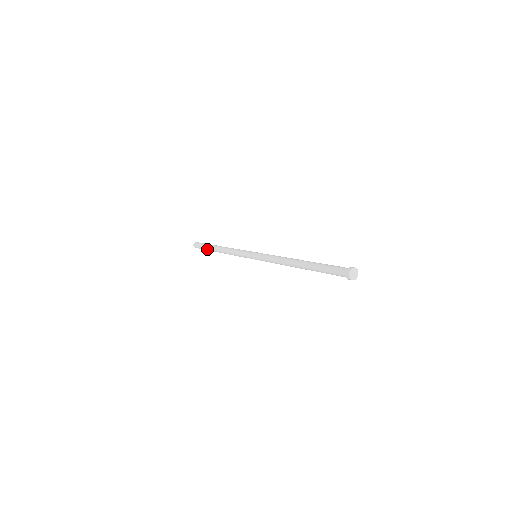
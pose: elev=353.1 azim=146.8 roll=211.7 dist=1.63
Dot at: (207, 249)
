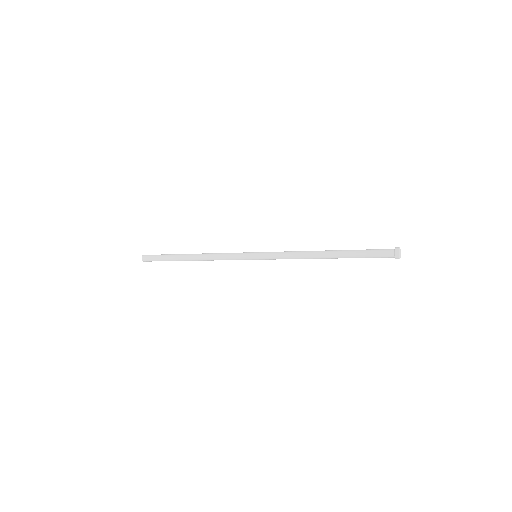
Dot at: (169, 259)
